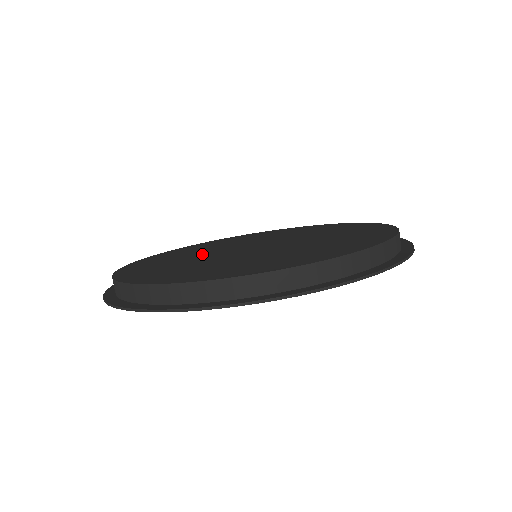
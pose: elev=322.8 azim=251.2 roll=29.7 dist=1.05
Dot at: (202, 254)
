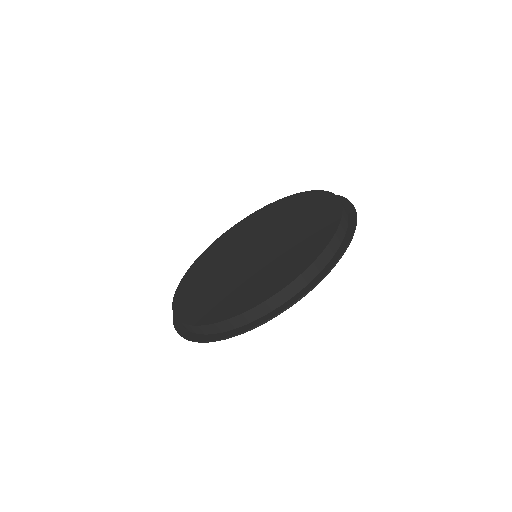
Dot at: (221, 274)
